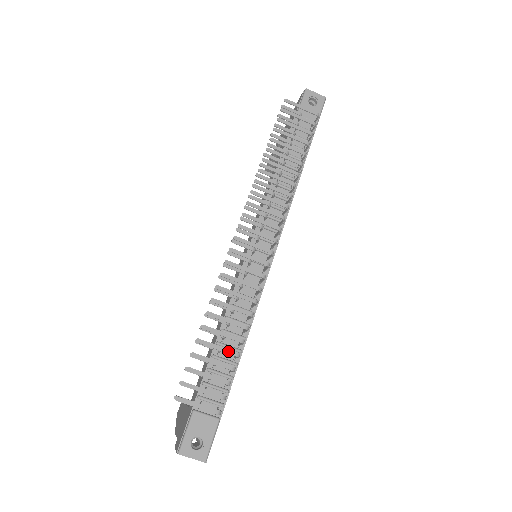
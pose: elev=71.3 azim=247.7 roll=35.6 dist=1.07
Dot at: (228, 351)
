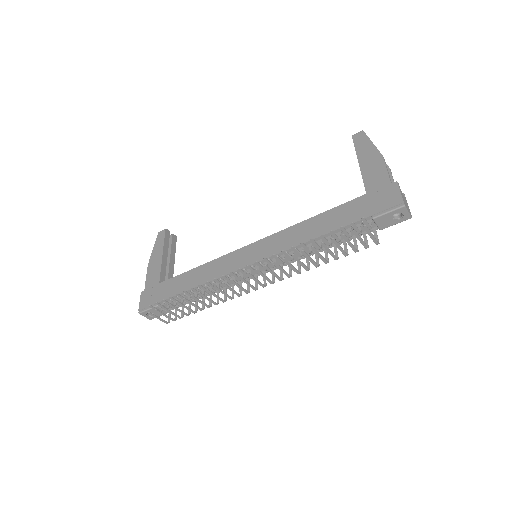
Dot at: (191, 311)
